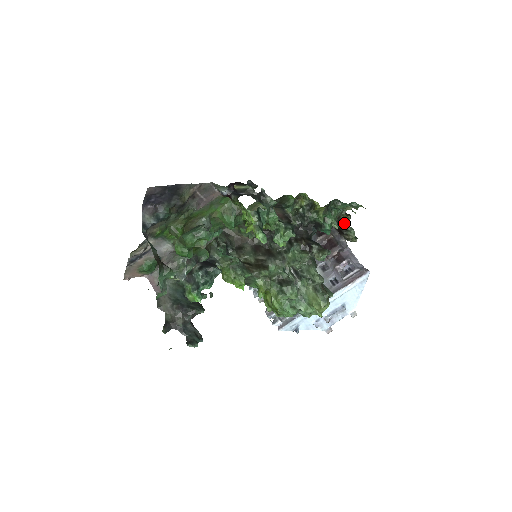
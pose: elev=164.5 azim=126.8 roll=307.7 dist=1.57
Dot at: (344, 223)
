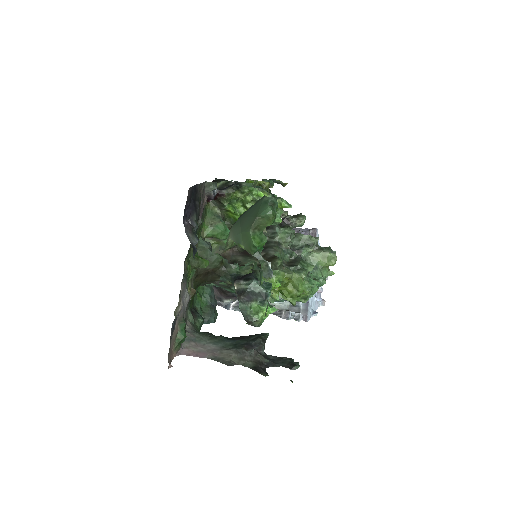
Dot at: occluded
